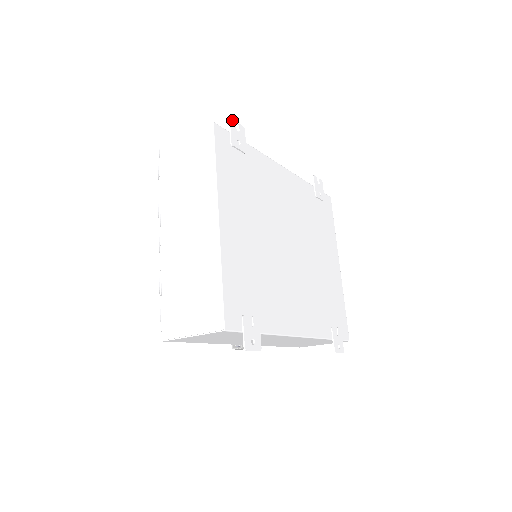
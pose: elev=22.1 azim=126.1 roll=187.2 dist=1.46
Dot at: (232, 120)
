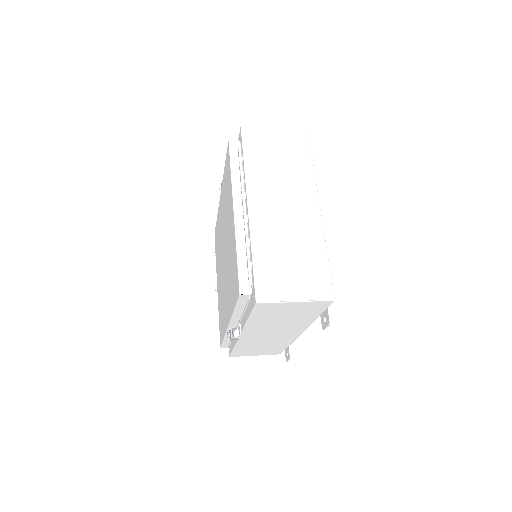
Dot at: occluded
